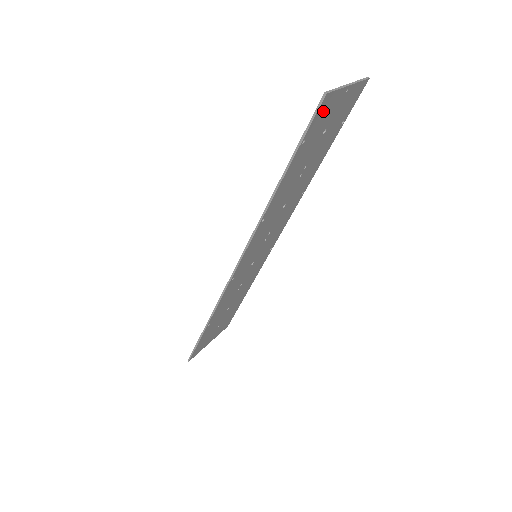
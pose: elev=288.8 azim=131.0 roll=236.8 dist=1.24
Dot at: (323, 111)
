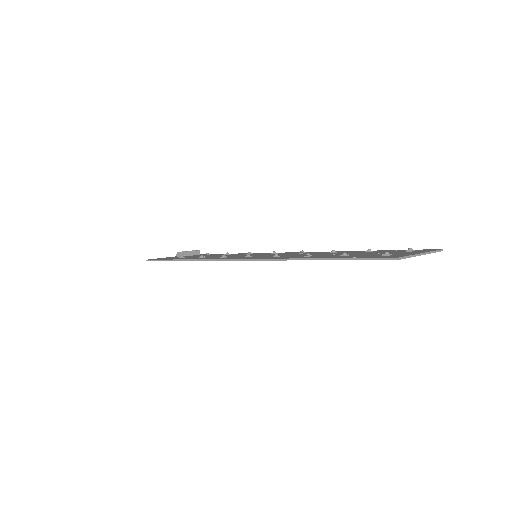
Dot at: occluded
